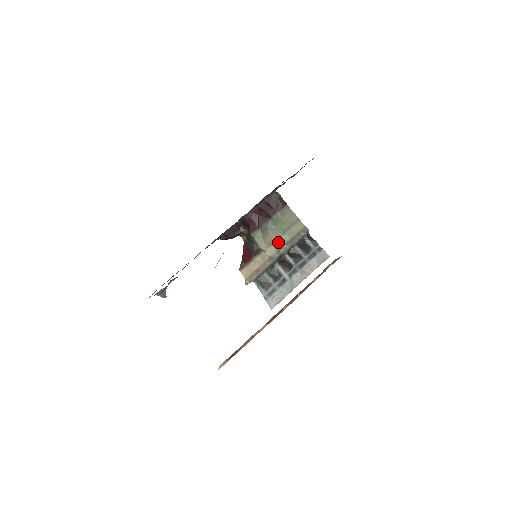
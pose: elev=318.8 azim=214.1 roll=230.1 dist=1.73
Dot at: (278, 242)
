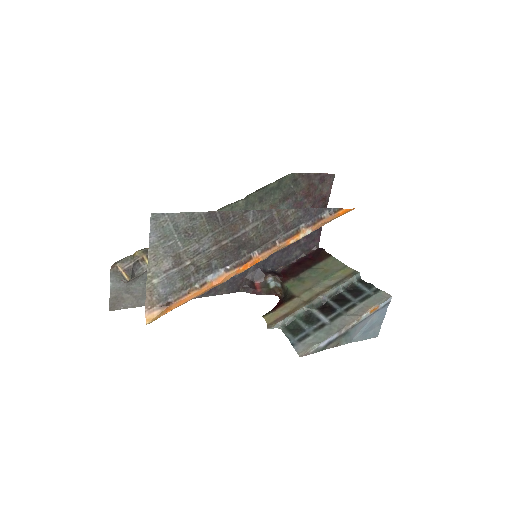
Dot at: (317, 287)
